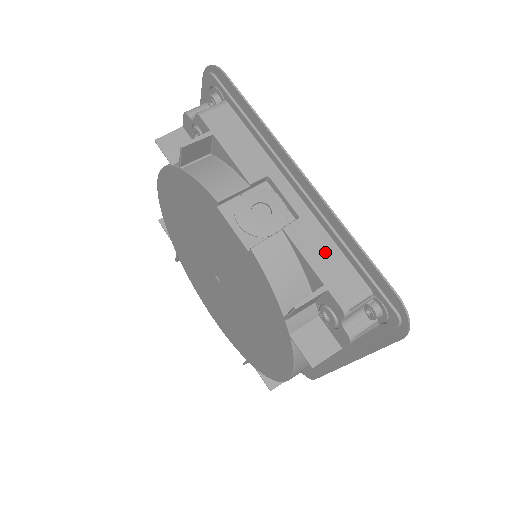
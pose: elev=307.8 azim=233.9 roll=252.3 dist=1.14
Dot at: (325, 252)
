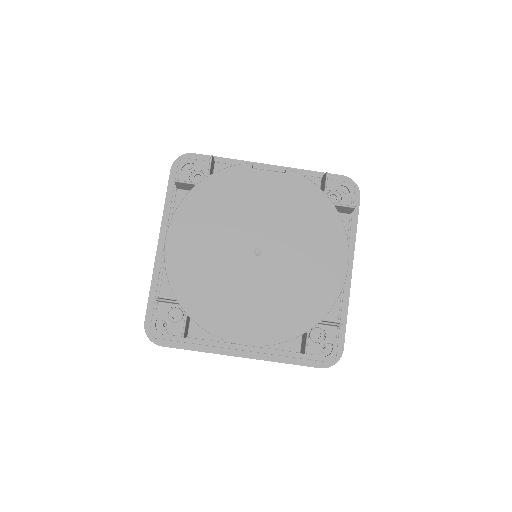
Dot at: occluded
